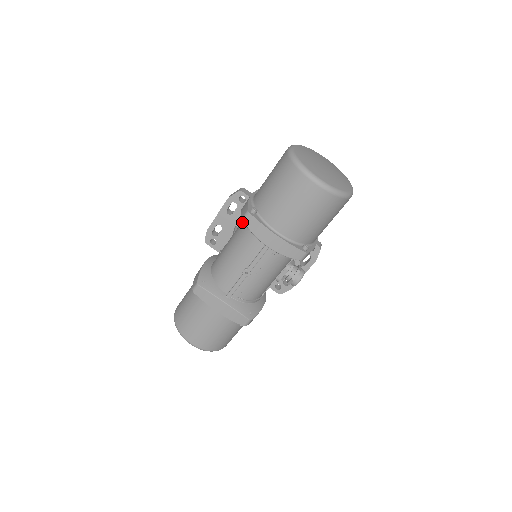
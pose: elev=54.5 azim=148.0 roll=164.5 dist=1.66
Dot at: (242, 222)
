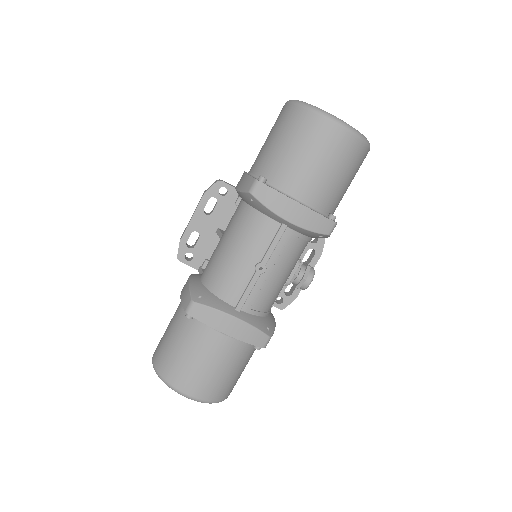
Dot at: (238, 209)
